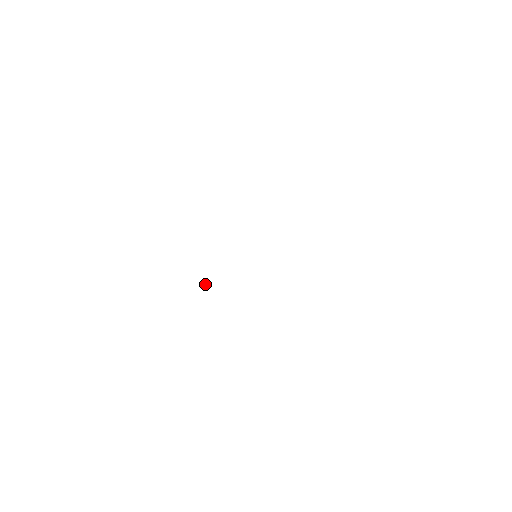
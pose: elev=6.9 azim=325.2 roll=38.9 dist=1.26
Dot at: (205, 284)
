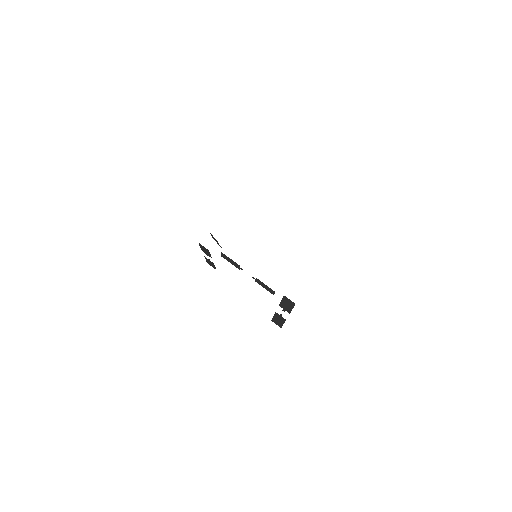
Dot at: occluded
